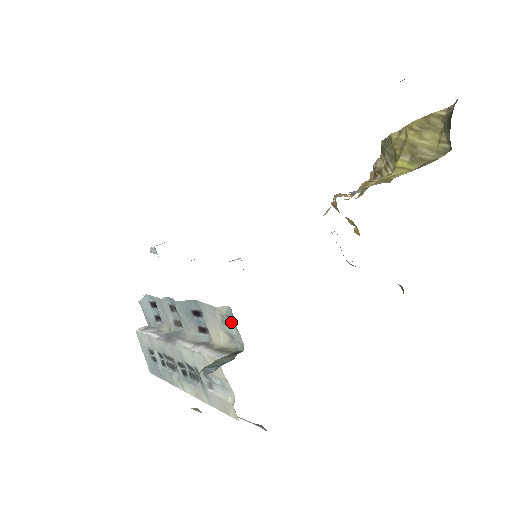
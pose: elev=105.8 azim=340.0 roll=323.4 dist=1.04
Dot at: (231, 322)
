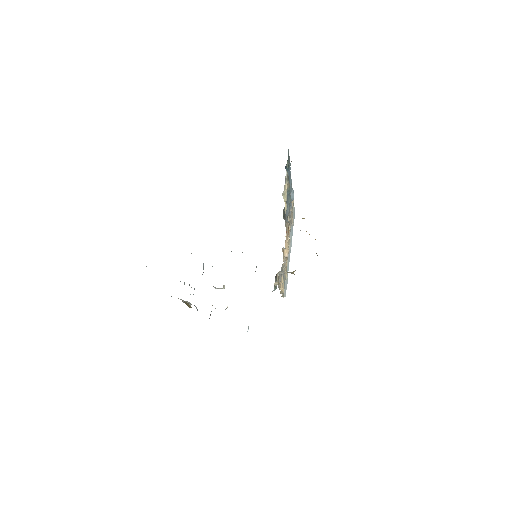
Dot at: occluded
